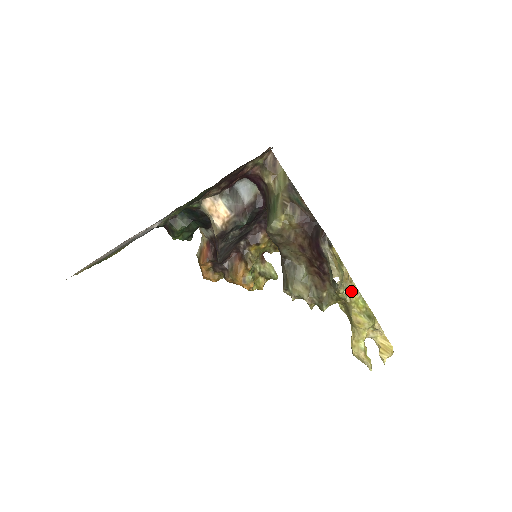
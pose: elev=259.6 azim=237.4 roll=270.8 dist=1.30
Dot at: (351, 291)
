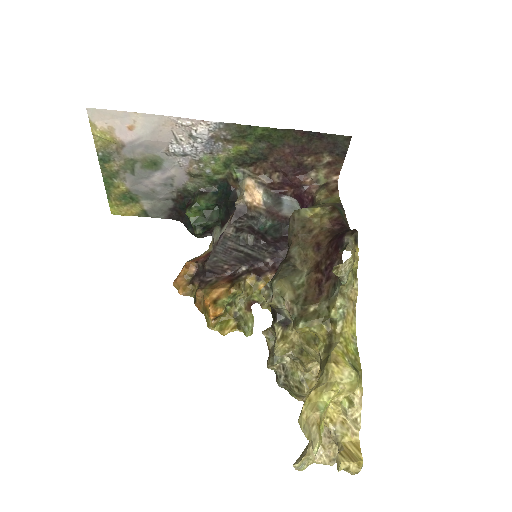
Dot at: (348, 323)
